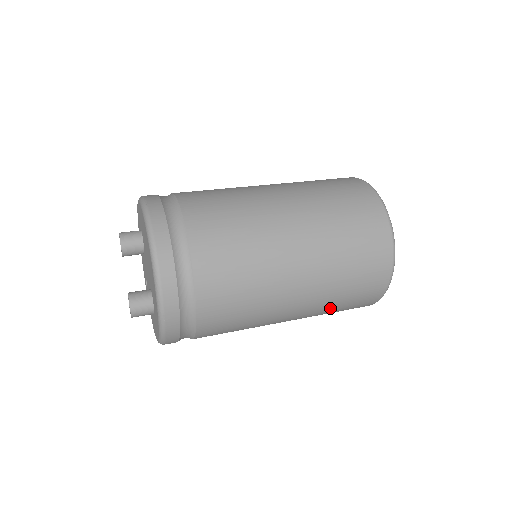
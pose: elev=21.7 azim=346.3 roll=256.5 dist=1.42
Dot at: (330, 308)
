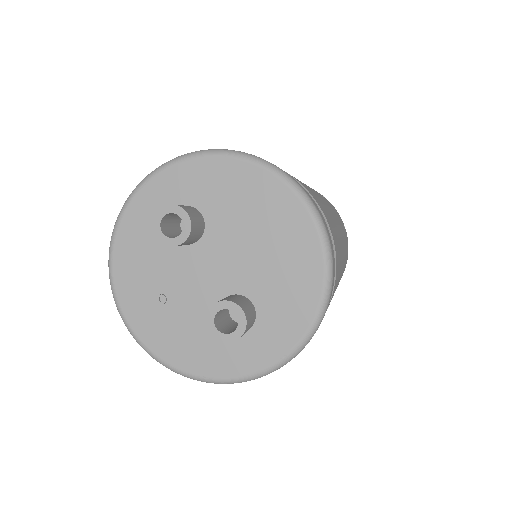
Dot at: occluded
